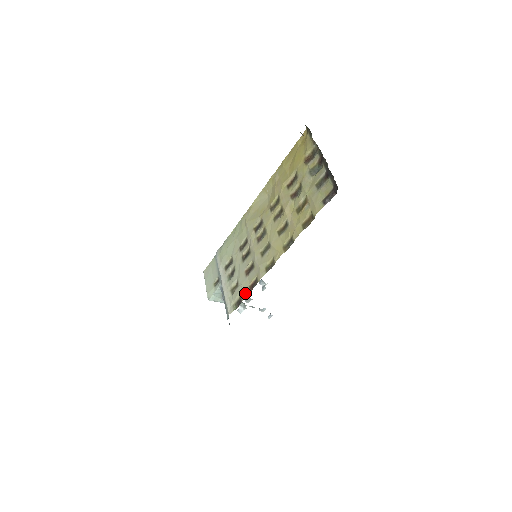
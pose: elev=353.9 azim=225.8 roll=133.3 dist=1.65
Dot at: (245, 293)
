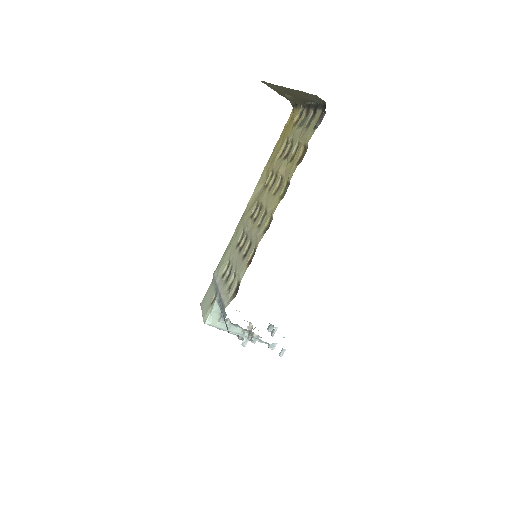
Dot at: (243, 273)
